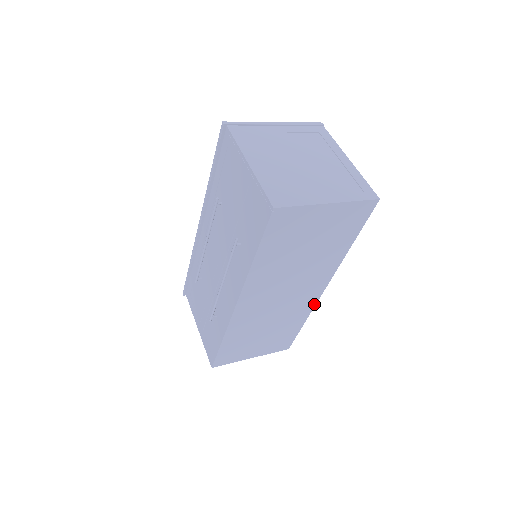
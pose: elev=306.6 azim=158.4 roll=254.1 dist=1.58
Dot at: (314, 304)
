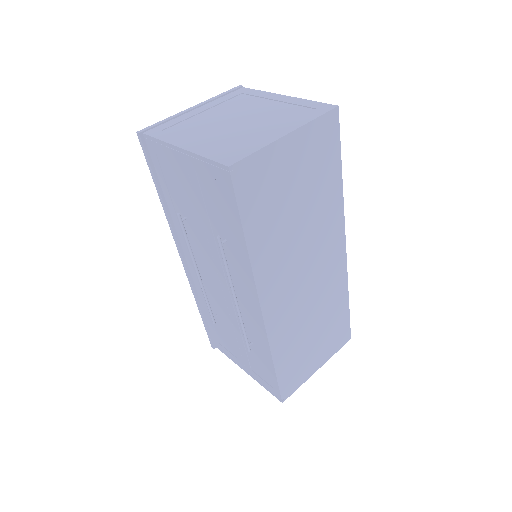
Dot at: (345, 270)
